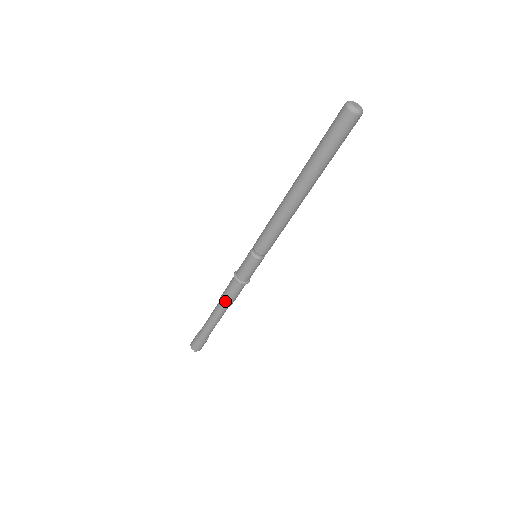
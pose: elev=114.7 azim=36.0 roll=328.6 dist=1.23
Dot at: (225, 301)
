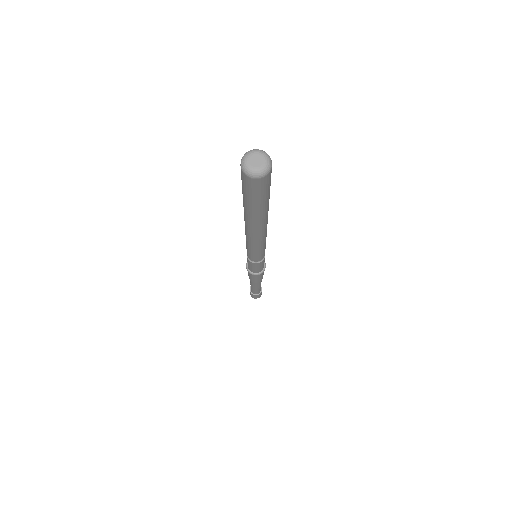
Dot at: (258, 281)
